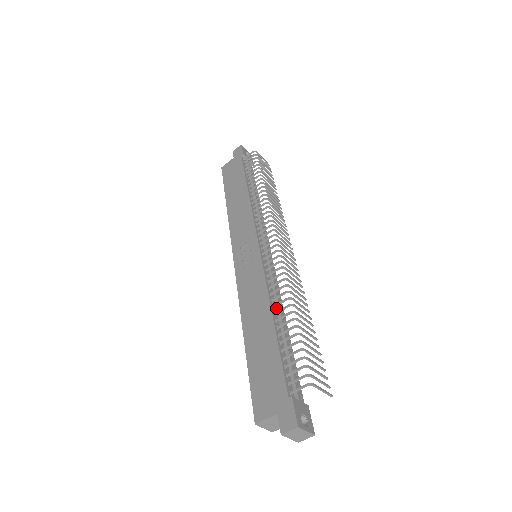
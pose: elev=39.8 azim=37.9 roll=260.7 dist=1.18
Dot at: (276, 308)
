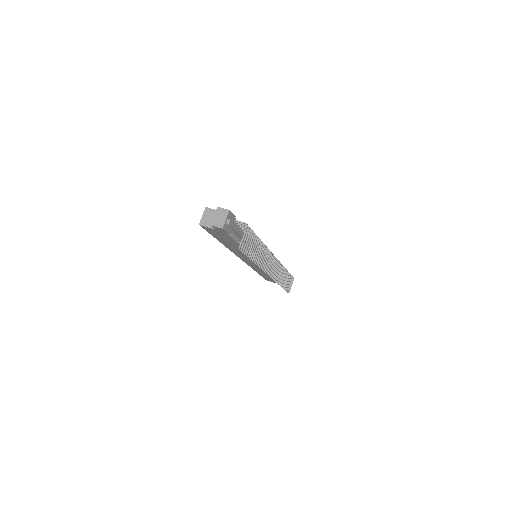
Dot at: (251, 243)
